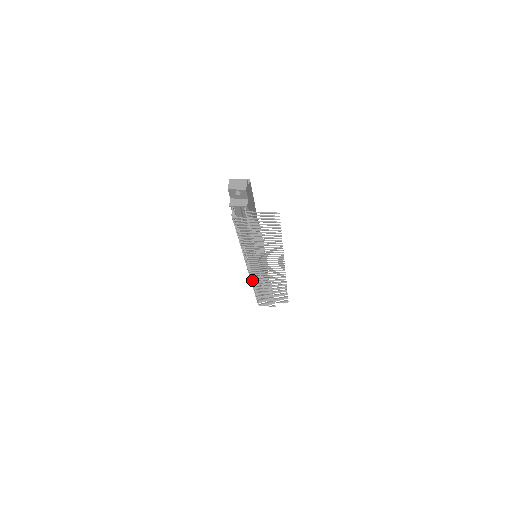
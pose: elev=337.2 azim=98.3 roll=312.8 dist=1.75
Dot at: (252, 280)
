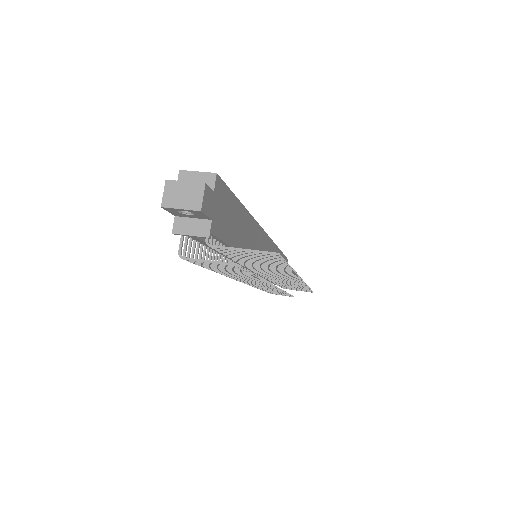
Dot at: occluded
